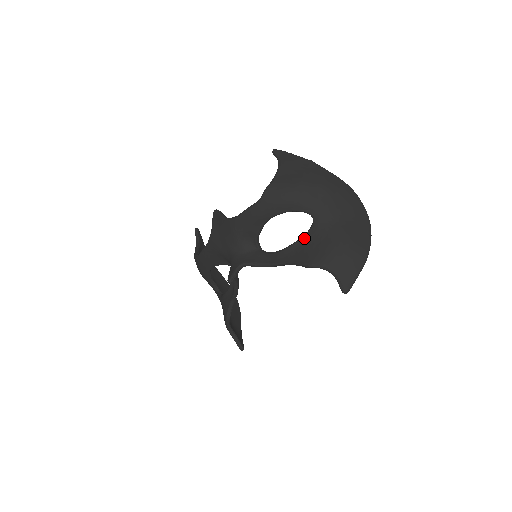
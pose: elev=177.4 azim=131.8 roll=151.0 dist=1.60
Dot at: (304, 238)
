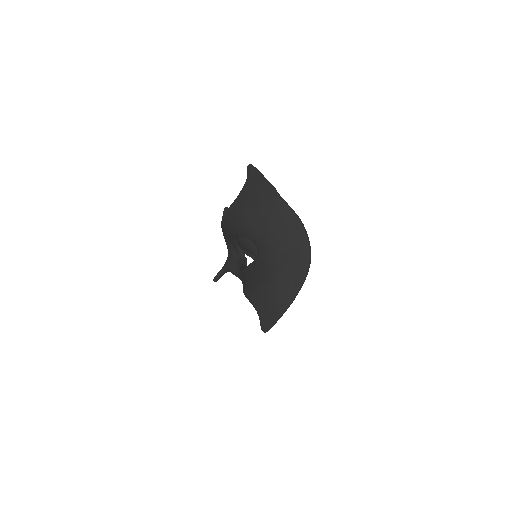
Dot at: (250, 266)
